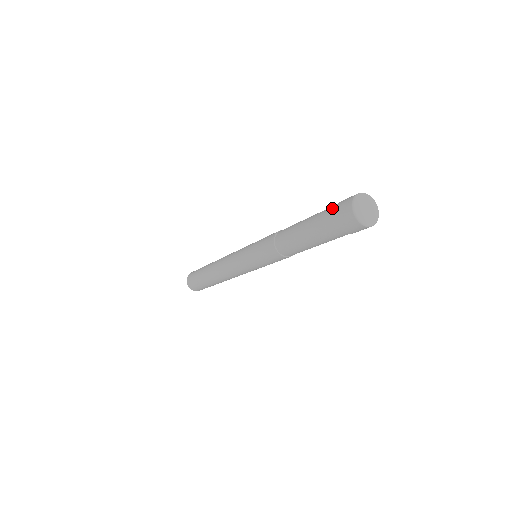
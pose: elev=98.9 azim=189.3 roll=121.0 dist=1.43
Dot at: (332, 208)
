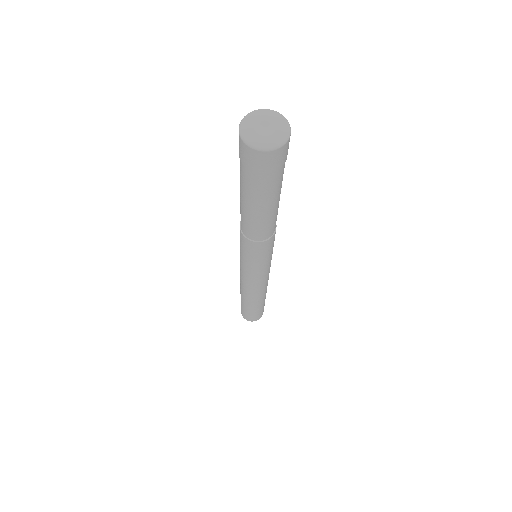
Dot at: occluded
